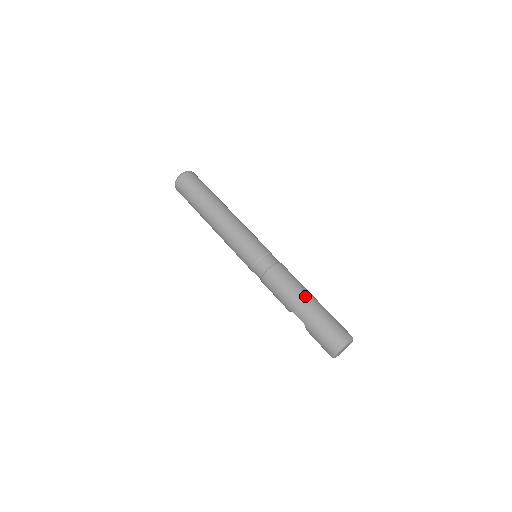
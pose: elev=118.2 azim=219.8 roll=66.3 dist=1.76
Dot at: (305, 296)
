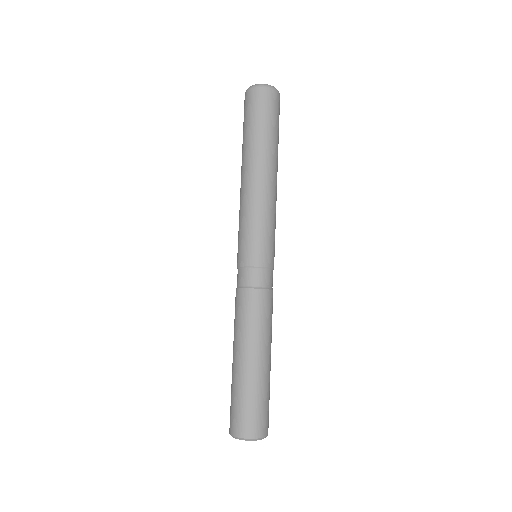
Dot at: (250, 352)
